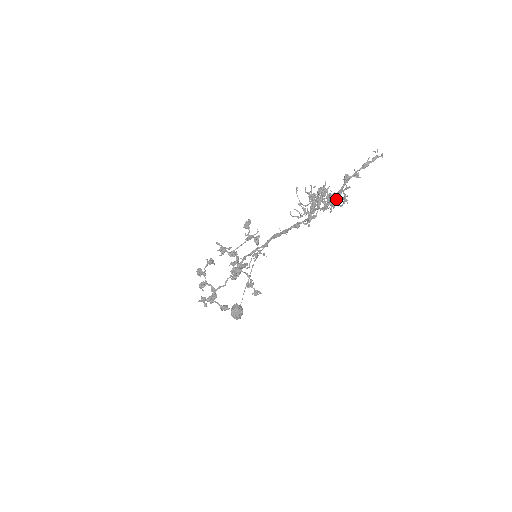
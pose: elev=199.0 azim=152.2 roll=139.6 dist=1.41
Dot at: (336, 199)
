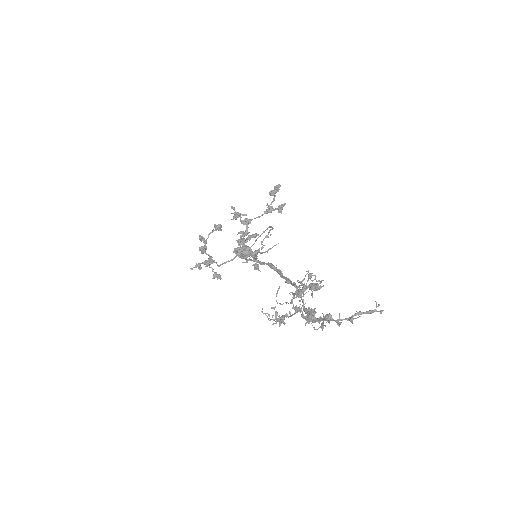
Dot at: (313, 321)
